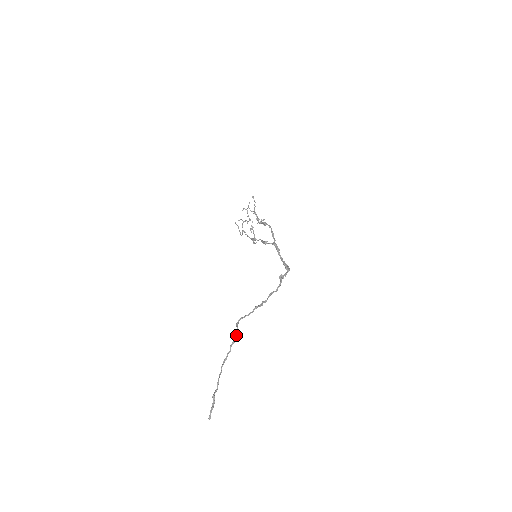
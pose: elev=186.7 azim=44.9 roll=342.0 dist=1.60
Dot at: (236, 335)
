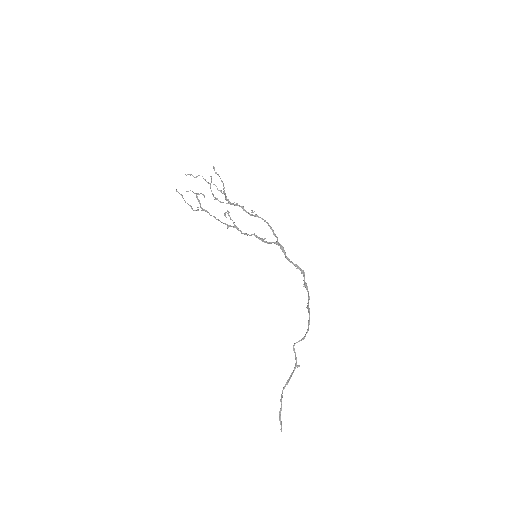
Dot at: occluded
